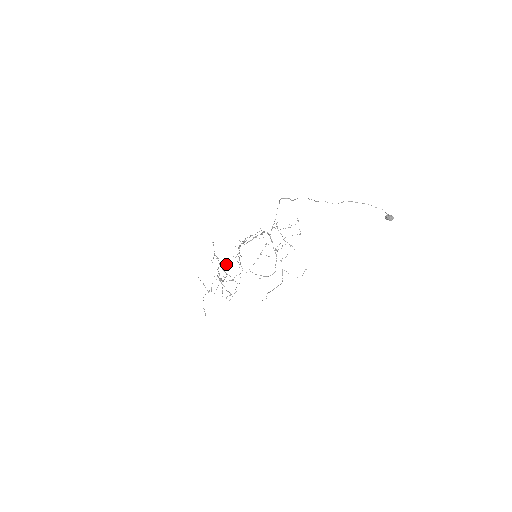
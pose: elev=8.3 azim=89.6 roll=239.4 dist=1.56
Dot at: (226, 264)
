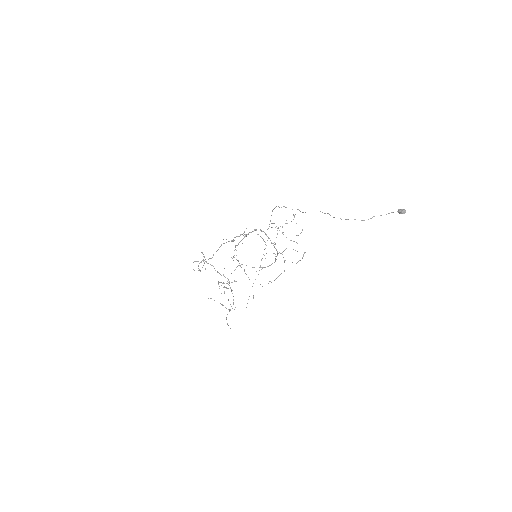
Dot at: occluded
